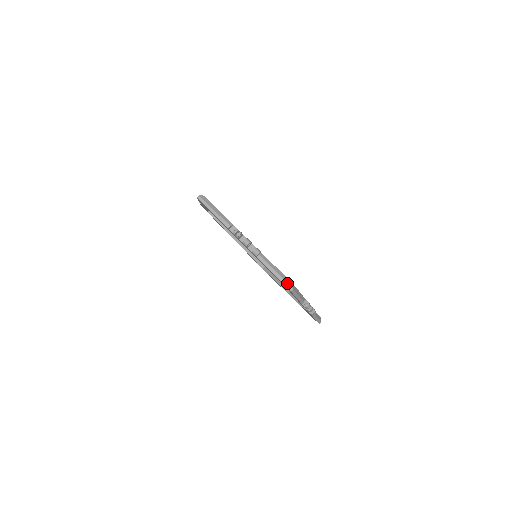
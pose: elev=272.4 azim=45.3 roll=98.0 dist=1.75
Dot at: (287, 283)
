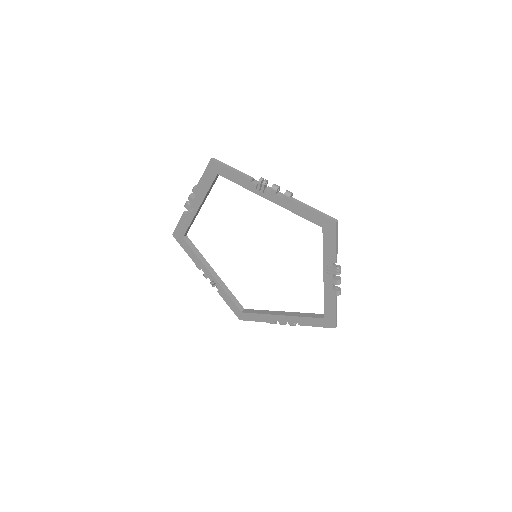
Dot at: (210, 163)
